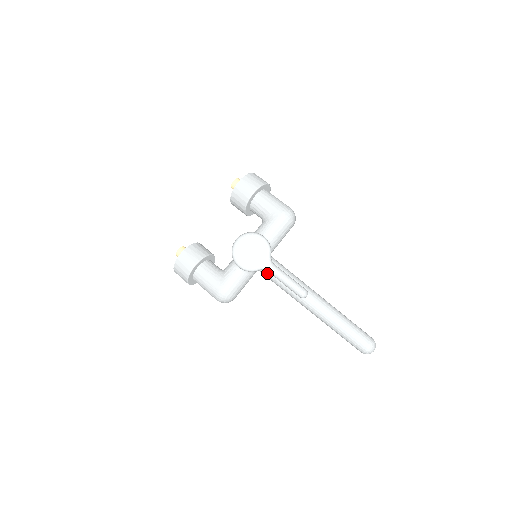
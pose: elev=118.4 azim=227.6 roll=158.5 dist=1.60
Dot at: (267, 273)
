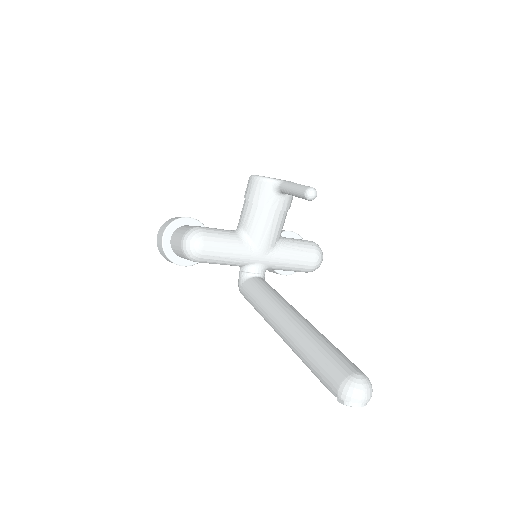
Dot at: (253, 283)
